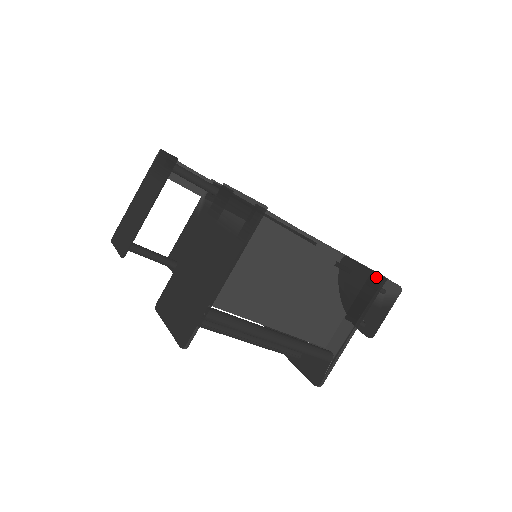
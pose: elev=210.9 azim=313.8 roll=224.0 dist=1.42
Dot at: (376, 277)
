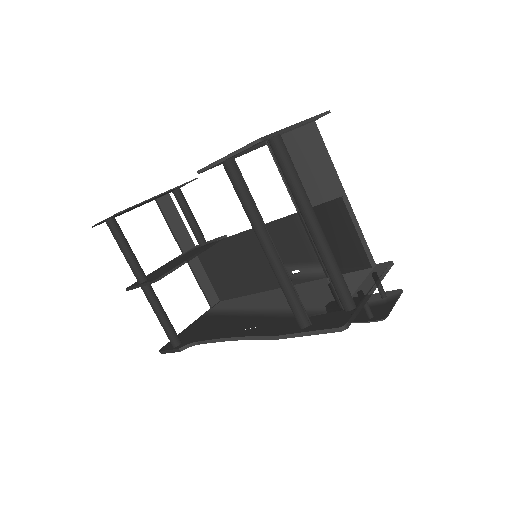
Dot at: (382, 264)
